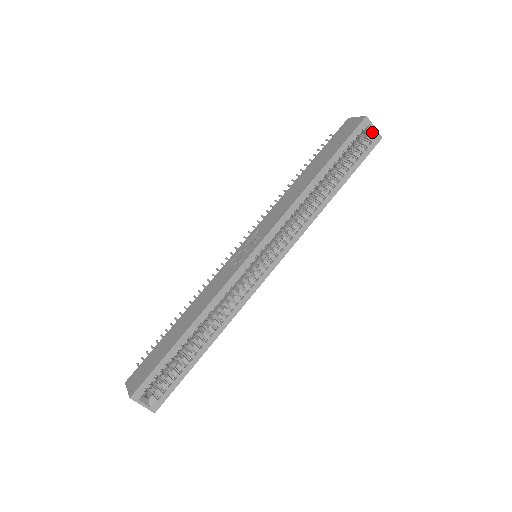
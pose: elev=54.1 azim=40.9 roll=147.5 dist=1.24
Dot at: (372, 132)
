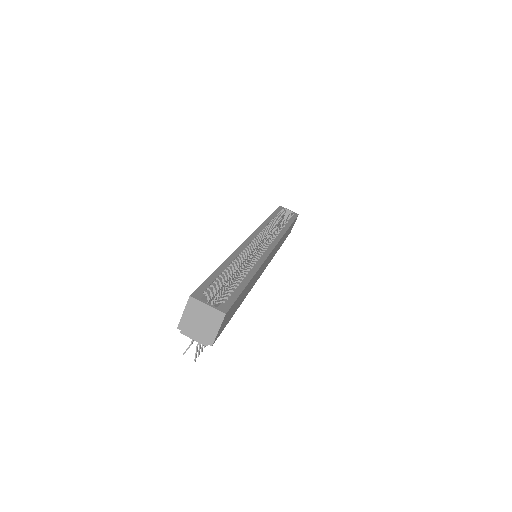
Dot at: (290, 213)
